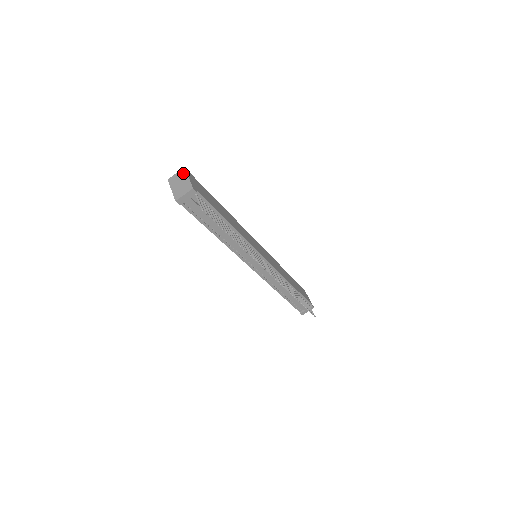
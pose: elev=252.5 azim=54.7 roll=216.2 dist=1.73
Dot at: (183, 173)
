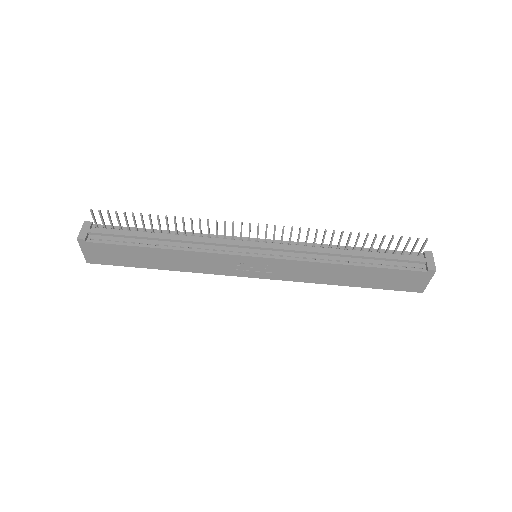
Dot at: occluded
